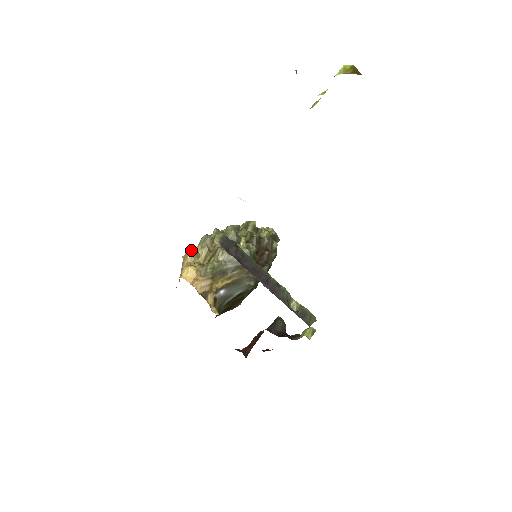
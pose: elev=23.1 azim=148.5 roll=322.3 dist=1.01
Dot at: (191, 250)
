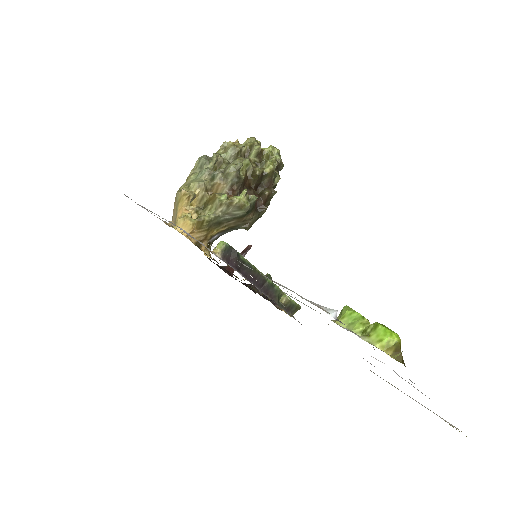
Dot at: (187, 196)
